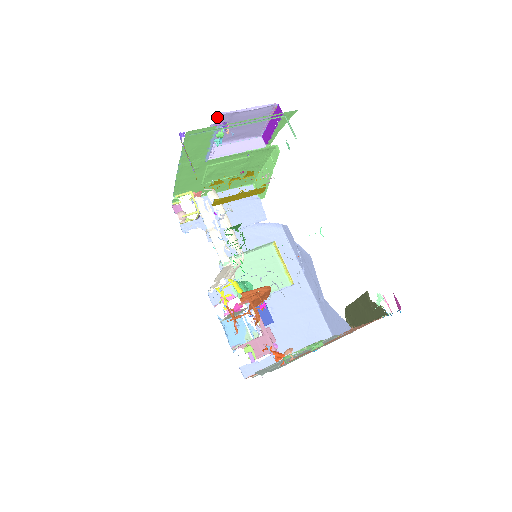
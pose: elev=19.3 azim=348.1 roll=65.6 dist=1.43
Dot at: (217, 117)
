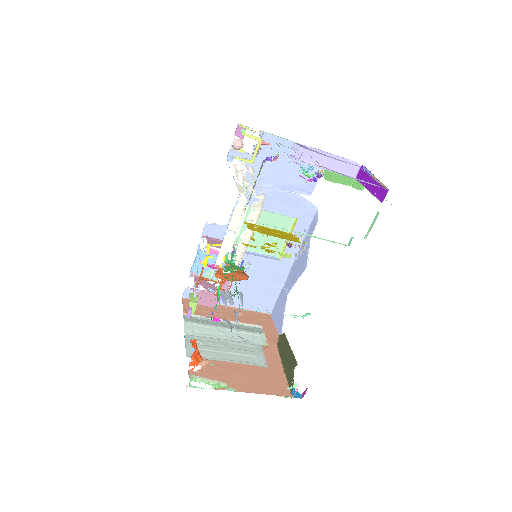
Dot at: occluded
